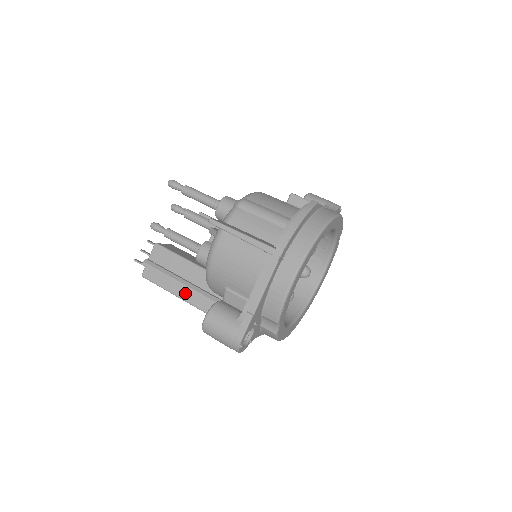
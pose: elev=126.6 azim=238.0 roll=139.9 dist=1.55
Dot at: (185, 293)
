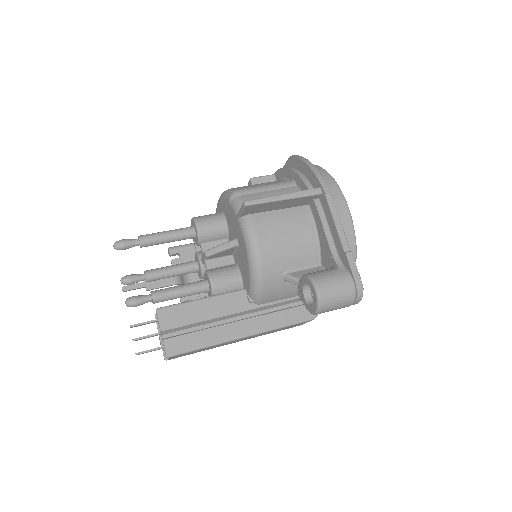
Dot at: (232, 330)
